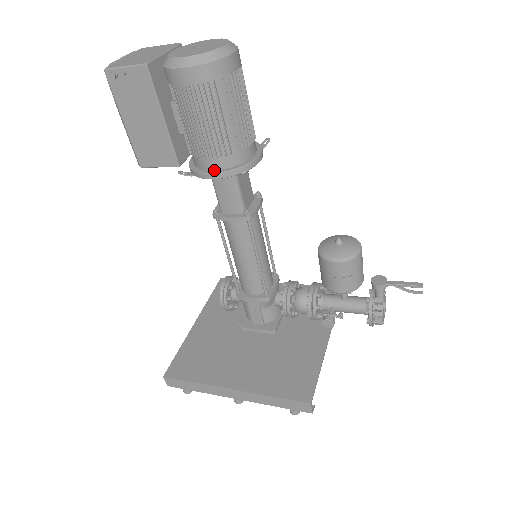
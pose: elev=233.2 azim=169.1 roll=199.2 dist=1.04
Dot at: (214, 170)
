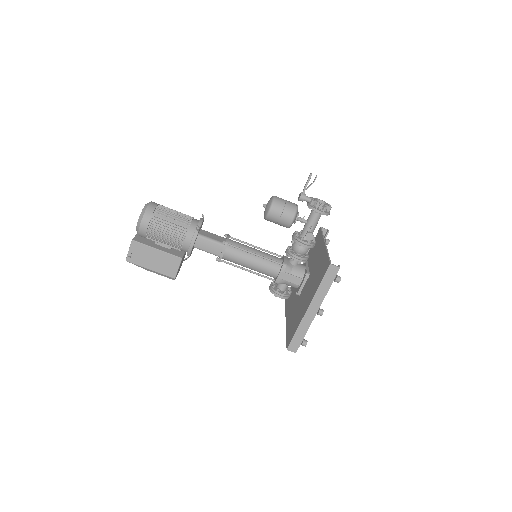
Dot at: (191, 242)
